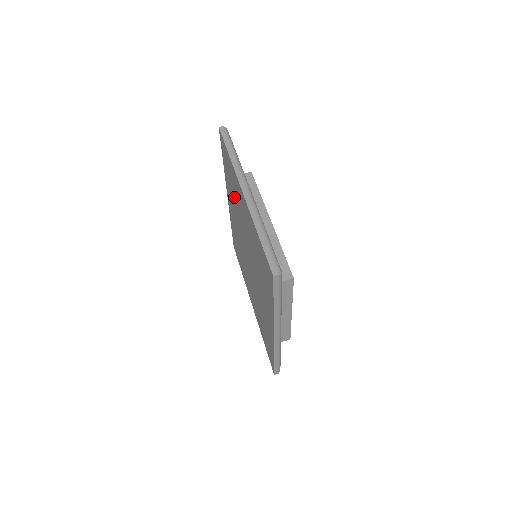
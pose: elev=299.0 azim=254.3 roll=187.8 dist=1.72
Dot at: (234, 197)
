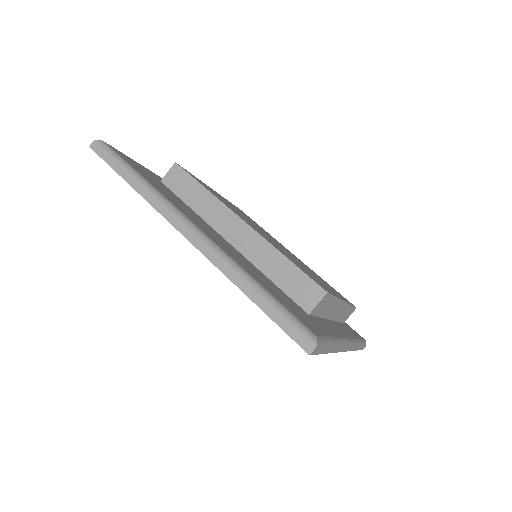
Dot at: occluded
